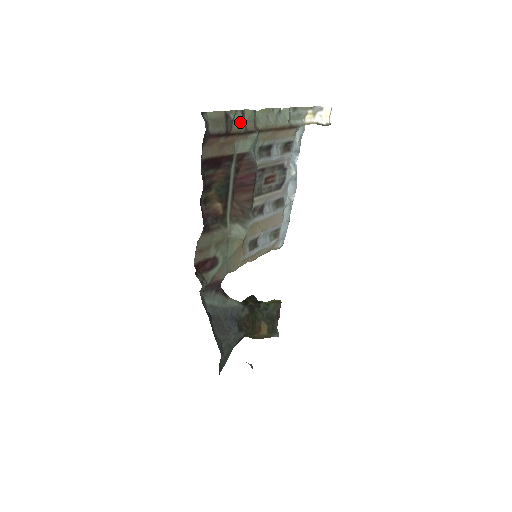
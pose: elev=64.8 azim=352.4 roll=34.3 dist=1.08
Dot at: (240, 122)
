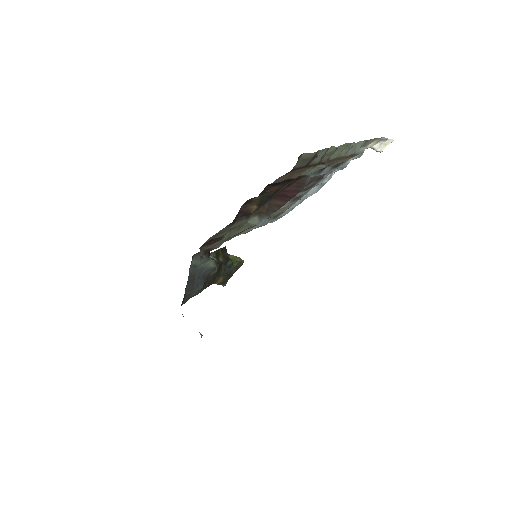
Dot at: (321, 157)
